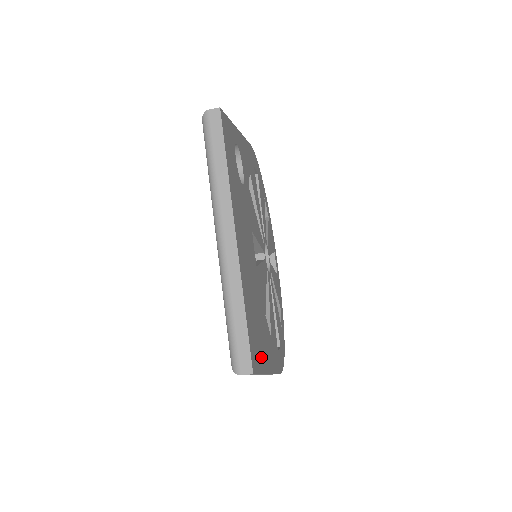
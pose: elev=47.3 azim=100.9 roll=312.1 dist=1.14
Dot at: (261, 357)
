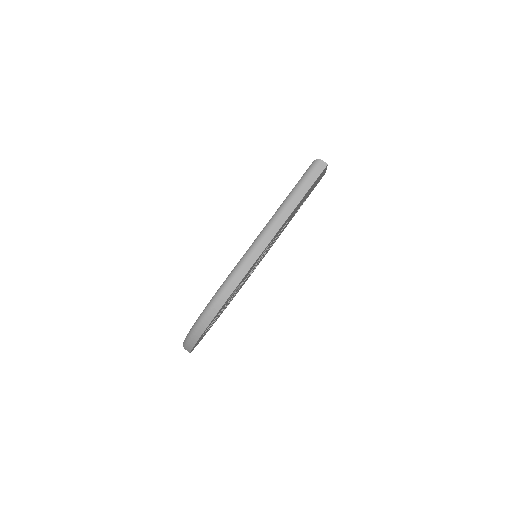
Dot at: occluded
